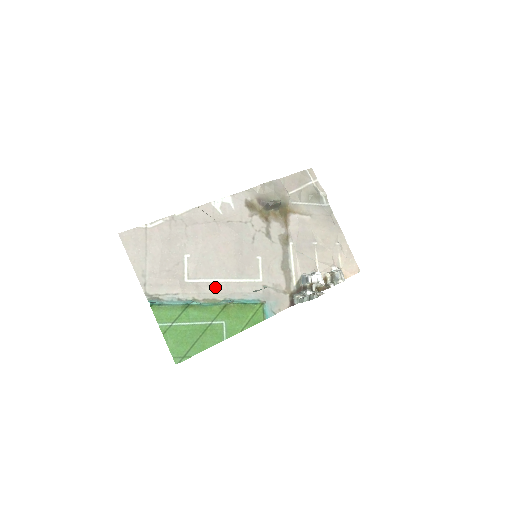
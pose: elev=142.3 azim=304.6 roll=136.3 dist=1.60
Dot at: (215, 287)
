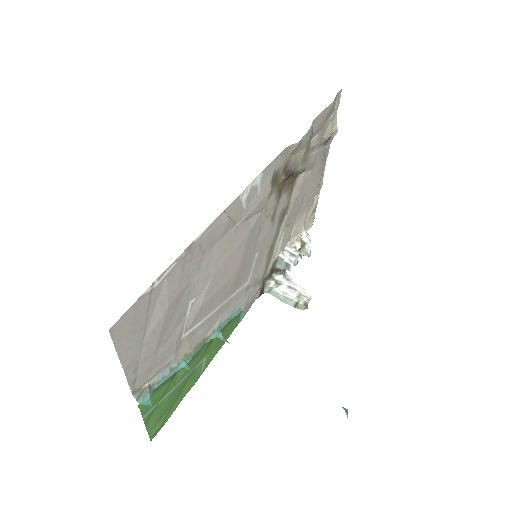
Dot at: (208, 322)
